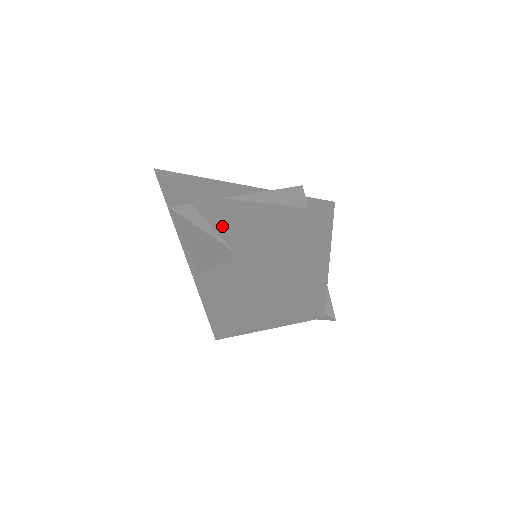
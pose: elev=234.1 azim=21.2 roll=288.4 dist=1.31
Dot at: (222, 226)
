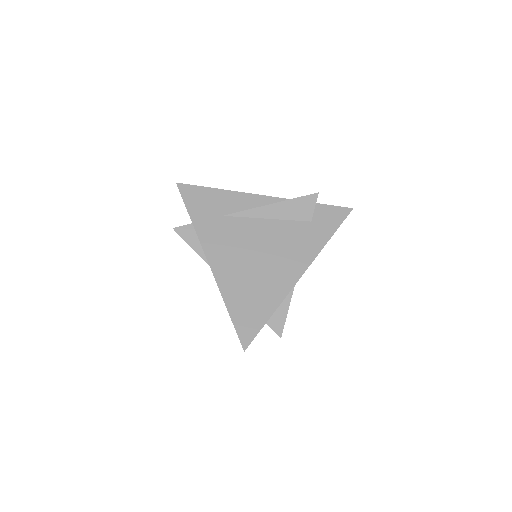
Dot at: (206, 252)
